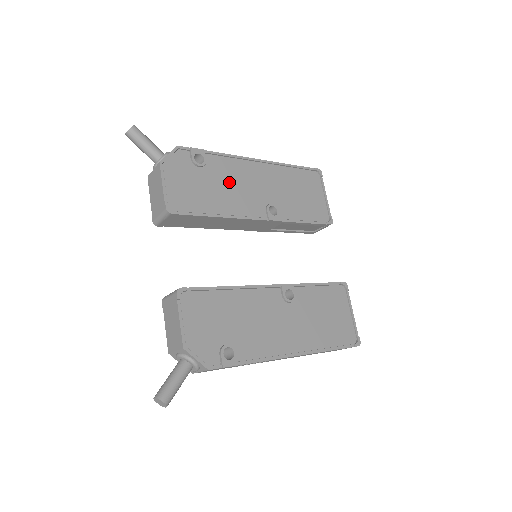
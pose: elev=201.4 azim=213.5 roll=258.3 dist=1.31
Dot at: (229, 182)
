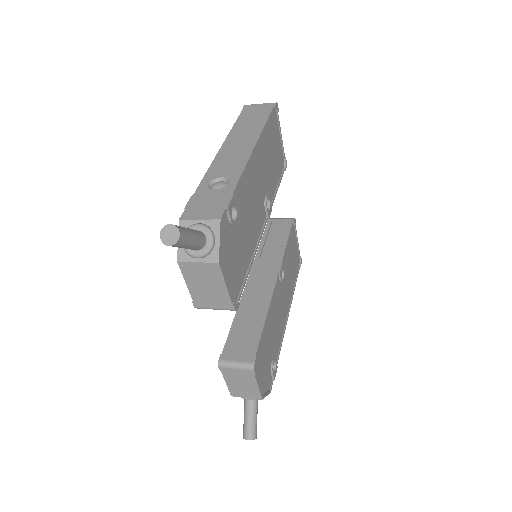
Dot at: (248, 211)
